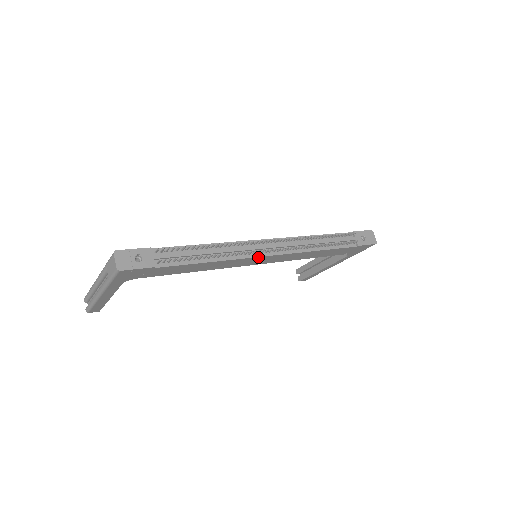
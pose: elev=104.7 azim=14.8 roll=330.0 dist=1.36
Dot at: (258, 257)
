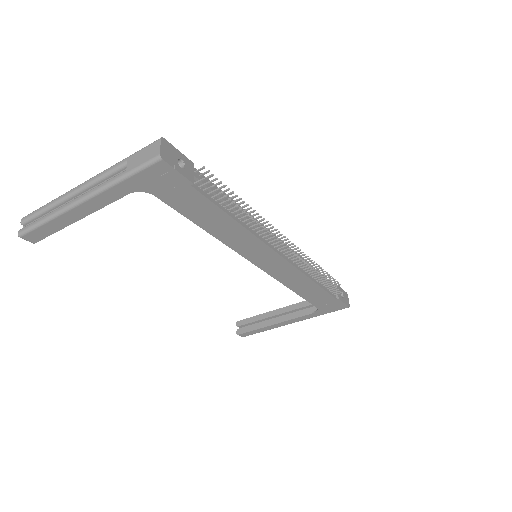
Dot at: (271, 250)
